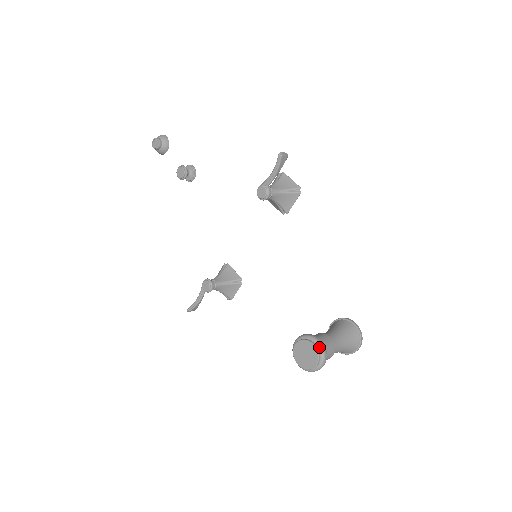
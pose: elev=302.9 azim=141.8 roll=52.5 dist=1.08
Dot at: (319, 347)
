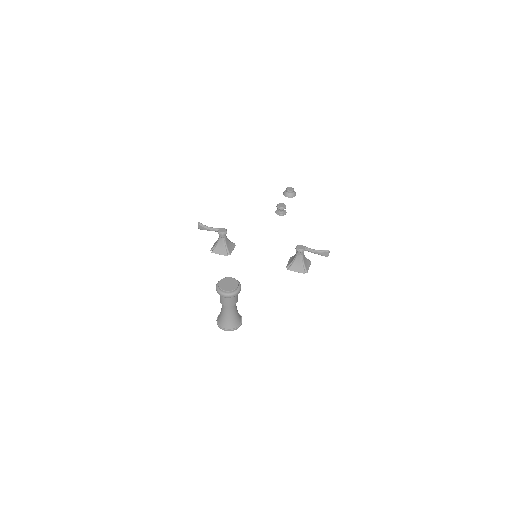
Dot at: (238, 290)
